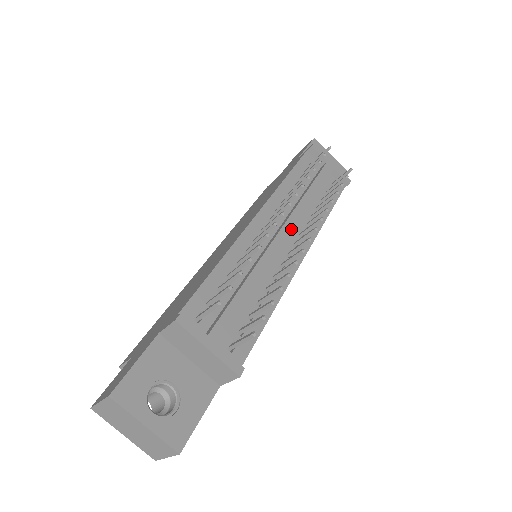
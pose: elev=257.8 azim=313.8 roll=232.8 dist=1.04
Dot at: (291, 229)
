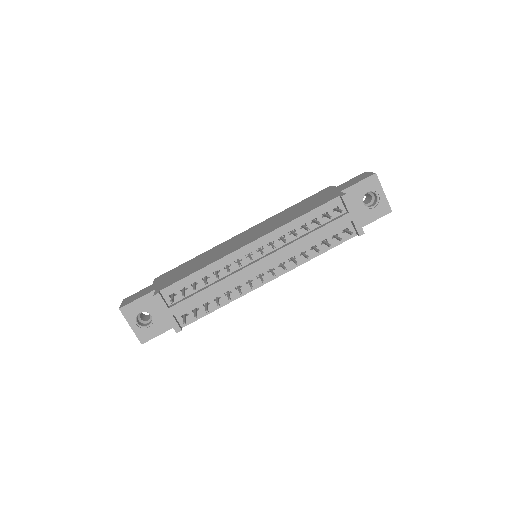
Dot at: (267, 262)
